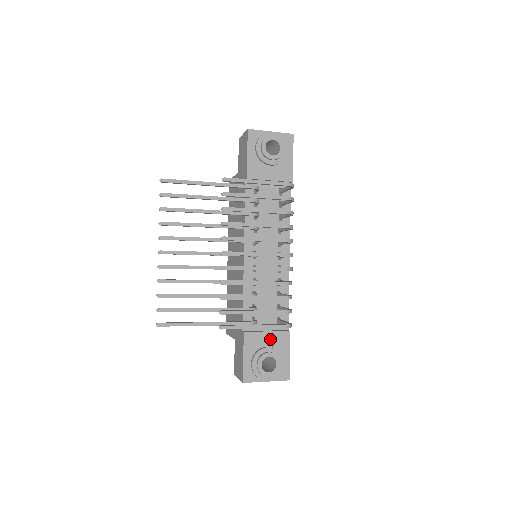
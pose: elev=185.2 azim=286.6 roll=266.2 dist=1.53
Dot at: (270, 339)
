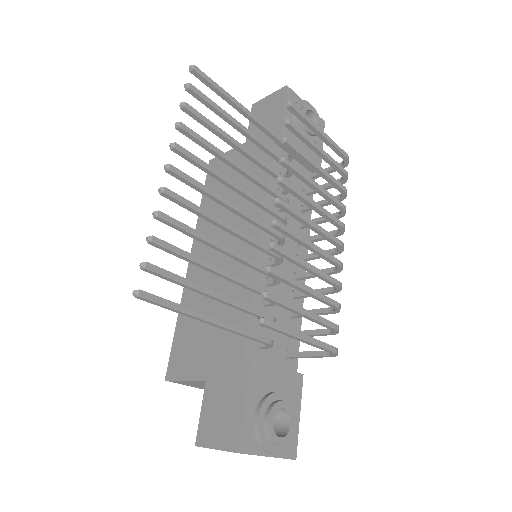
Dot at: (280, 380)
